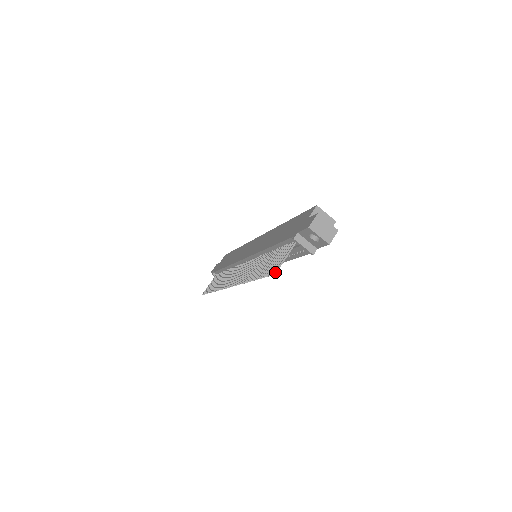
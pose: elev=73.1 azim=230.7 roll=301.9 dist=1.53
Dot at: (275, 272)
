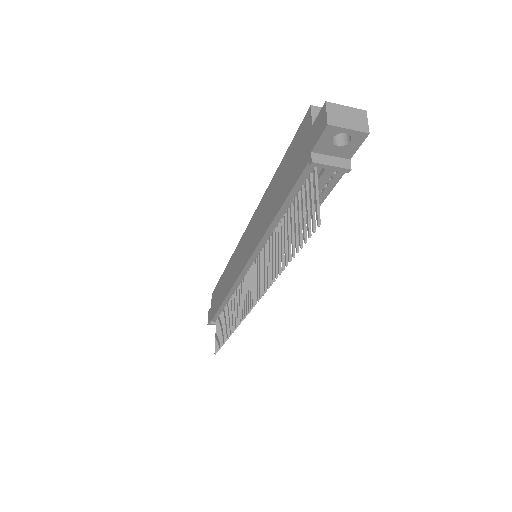
Dot at: (318, 221)
